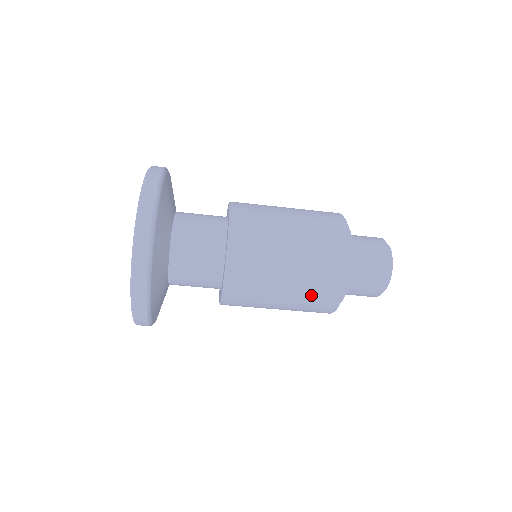
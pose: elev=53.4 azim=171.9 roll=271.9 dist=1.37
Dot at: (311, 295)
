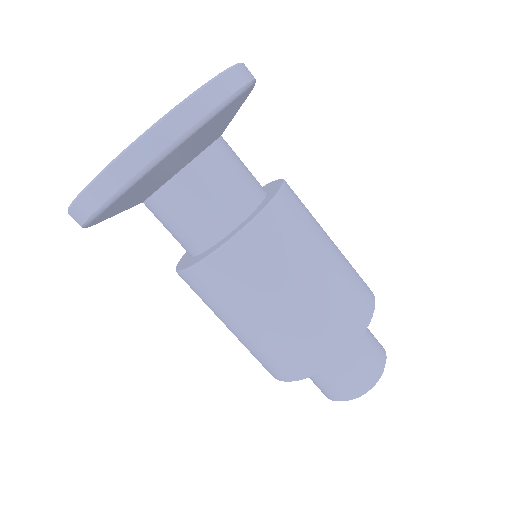
Dot at: (310, 330)
